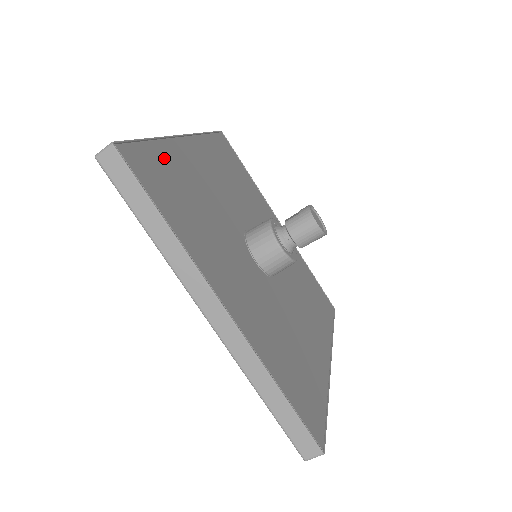
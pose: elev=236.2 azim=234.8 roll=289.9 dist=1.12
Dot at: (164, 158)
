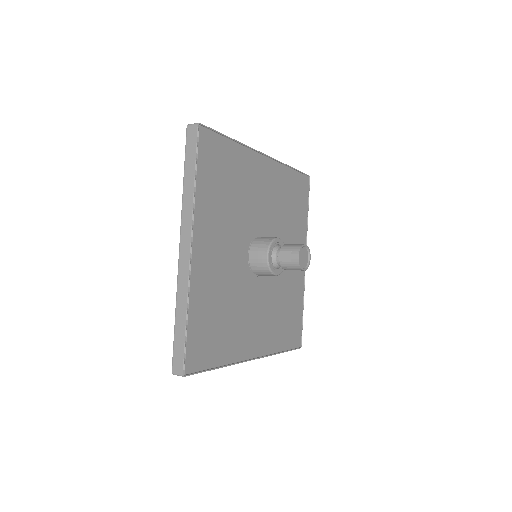
Dot at: (198, 316)
